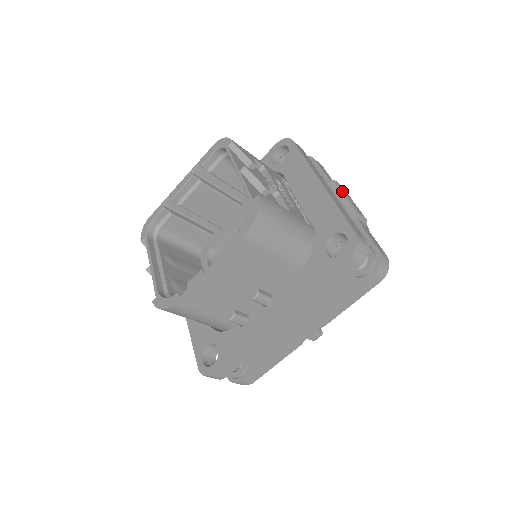
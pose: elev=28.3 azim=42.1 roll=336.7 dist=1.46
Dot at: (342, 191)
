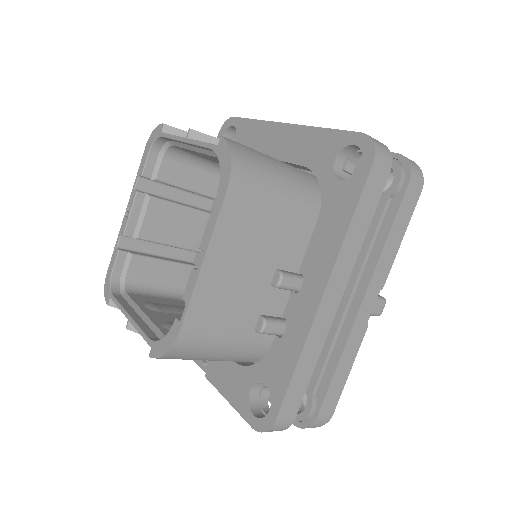
Dot at: occluded
